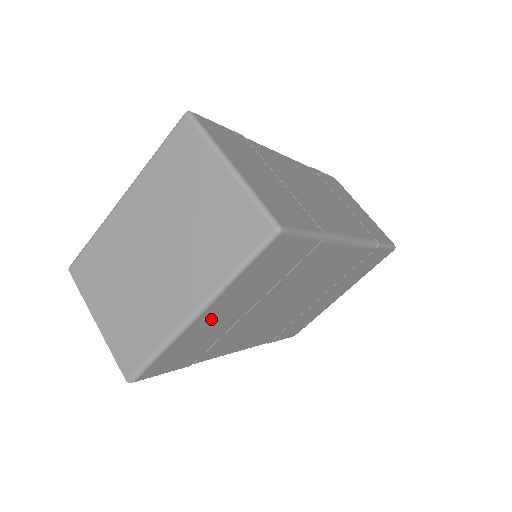
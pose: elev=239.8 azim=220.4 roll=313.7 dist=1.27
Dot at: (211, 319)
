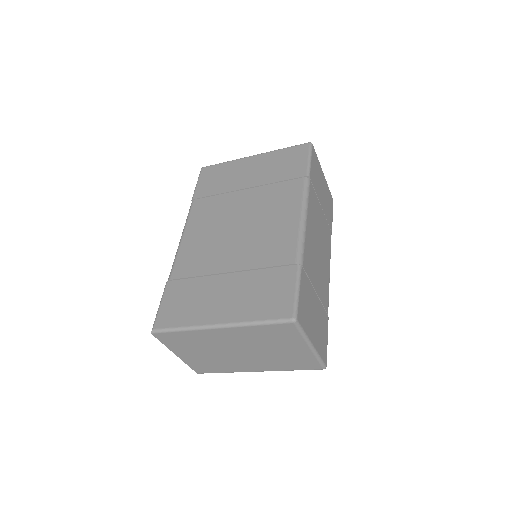
Dot at: occluded
